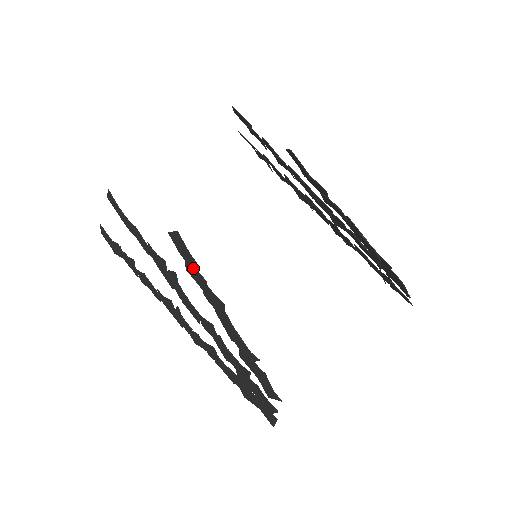
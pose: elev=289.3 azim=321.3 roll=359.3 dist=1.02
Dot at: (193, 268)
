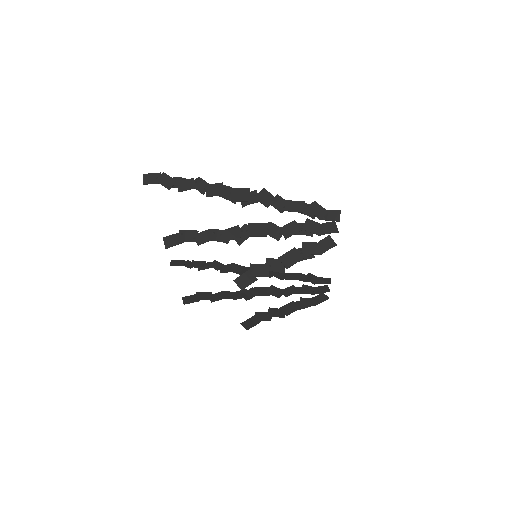
Dot at: (261, 320)
